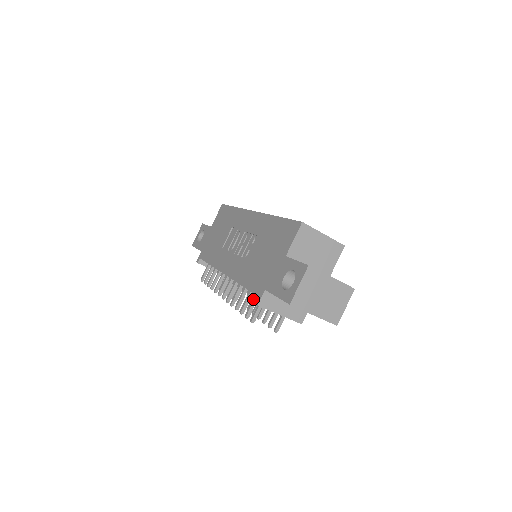
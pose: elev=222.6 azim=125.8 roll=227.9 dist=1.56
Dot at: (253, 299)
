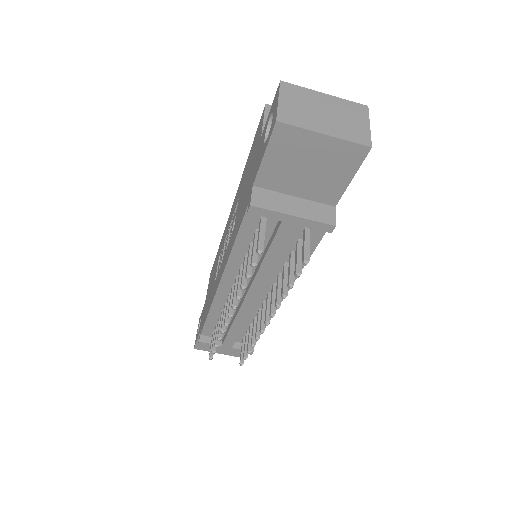
Dot at: (253, 240)
